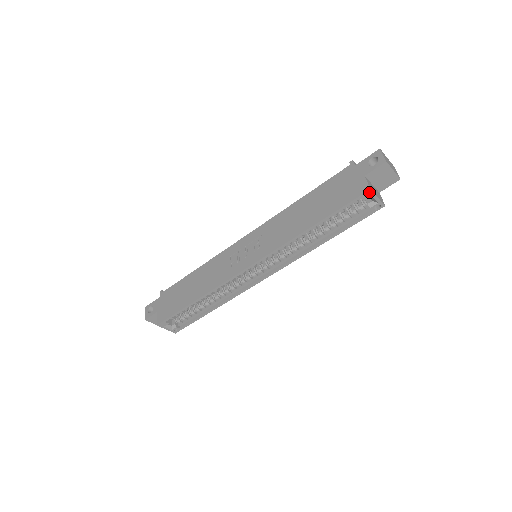
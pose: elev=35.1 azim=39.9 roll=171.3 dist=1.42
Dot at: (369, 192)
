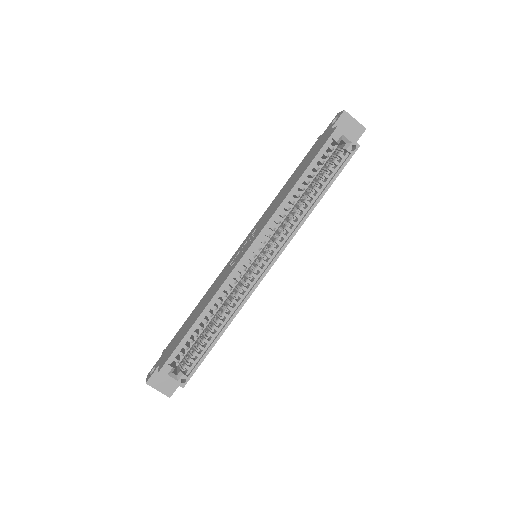
Dot at: (338, 130)
